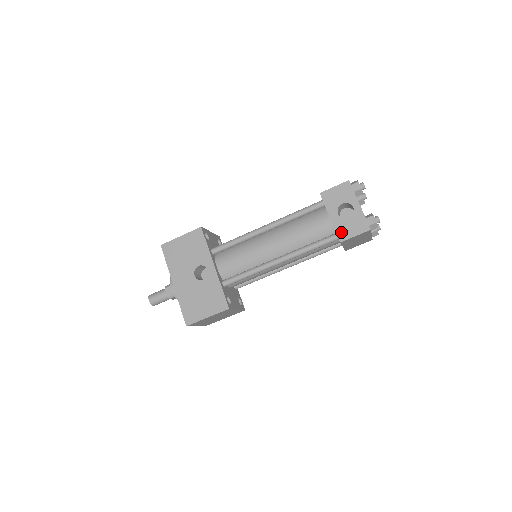
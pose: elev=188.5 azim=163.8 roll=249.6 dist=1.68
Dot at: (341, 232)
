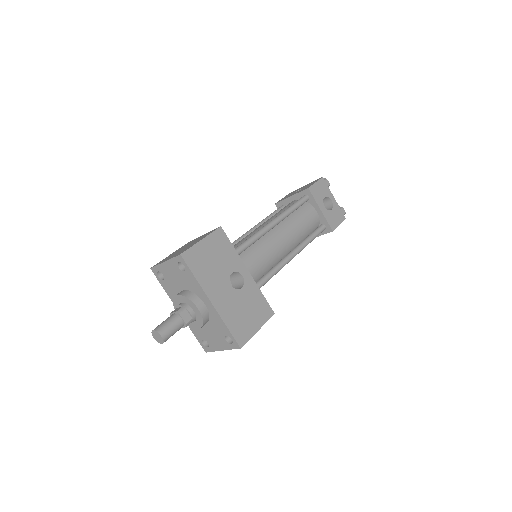
Dot at: (331, 222)
